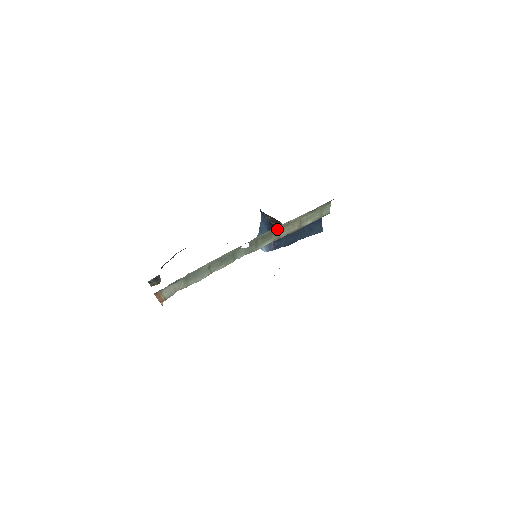
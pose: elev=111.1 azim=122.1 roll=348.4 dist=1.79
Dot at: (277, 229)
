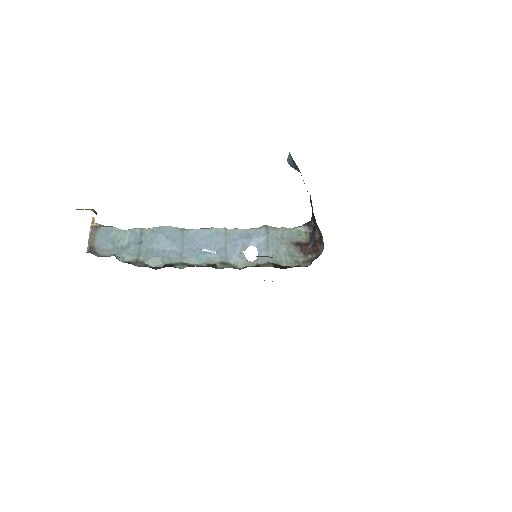
Dot at: (309, 255)
